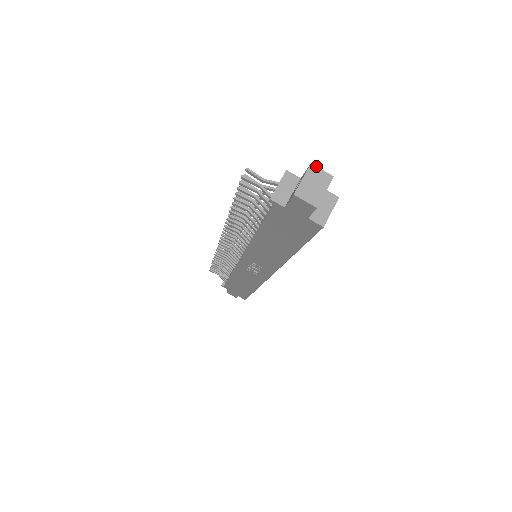
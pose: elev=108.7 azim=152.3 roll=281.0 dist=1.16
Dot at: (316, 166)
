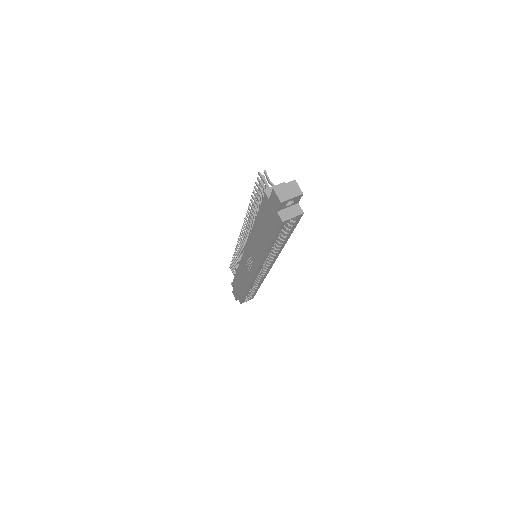
Dot at: (297, 183)
